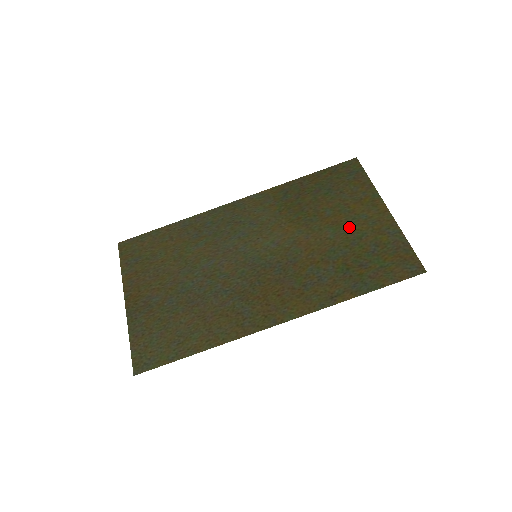
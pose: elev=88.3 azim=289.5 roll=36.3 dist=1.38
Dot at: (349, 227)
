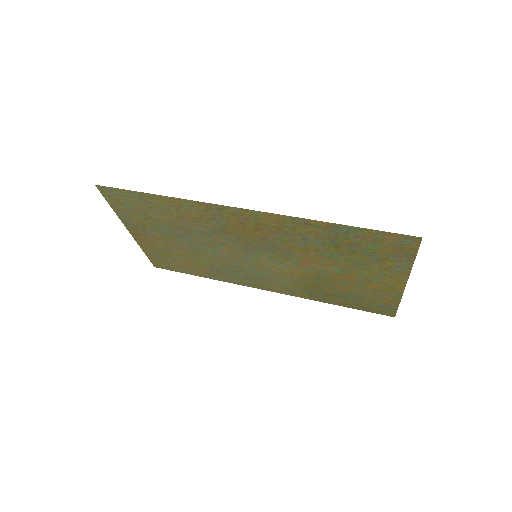
Dot at: (357, 272)
